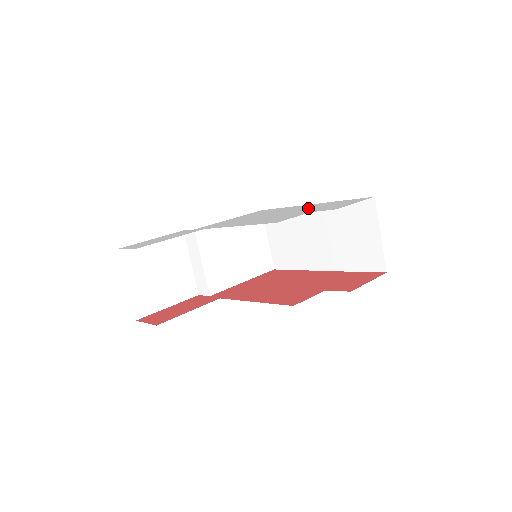
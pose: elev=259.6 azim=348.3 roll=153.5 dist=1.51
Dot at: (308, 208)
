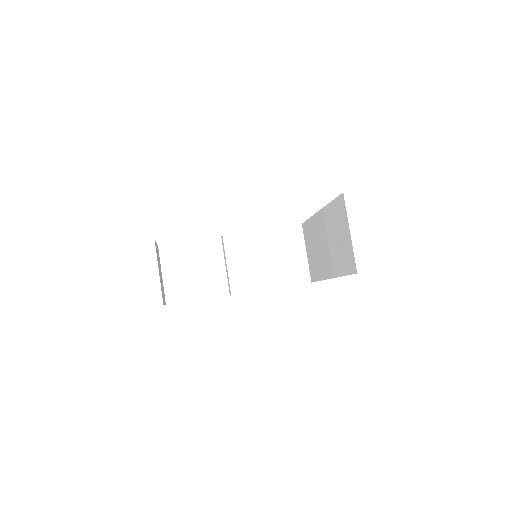
Dot at: occluded
